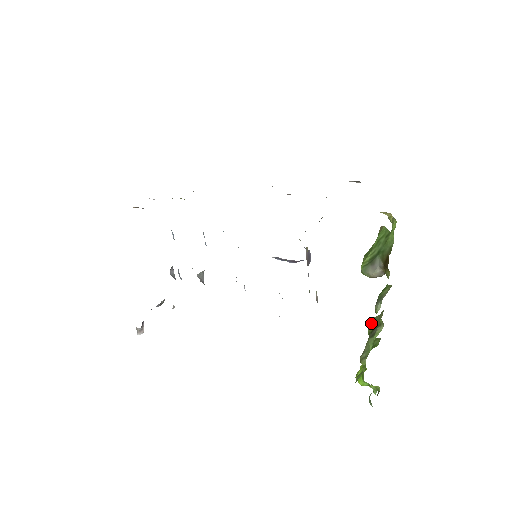
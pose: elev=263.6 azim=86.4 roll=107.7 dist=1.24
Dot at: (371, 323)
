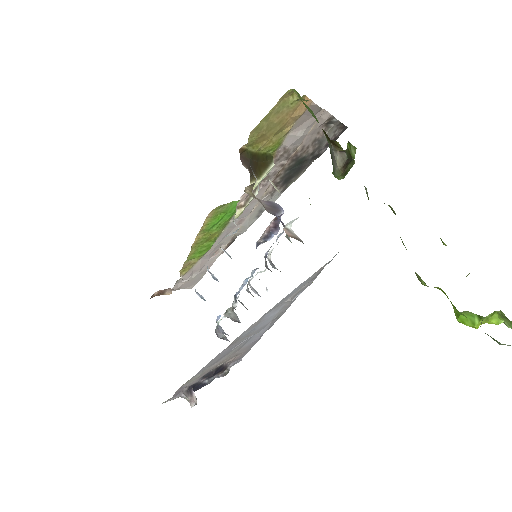
Dot at: occluded
